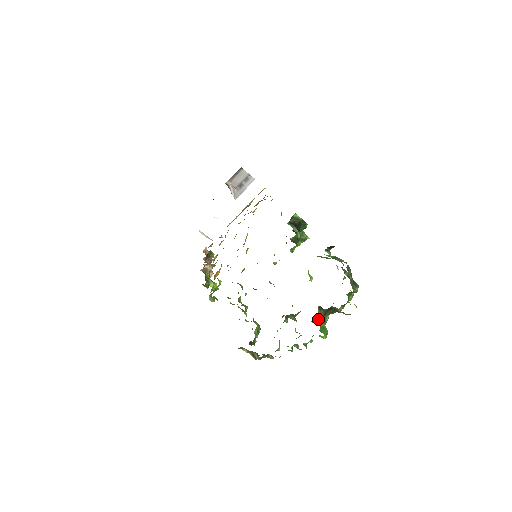
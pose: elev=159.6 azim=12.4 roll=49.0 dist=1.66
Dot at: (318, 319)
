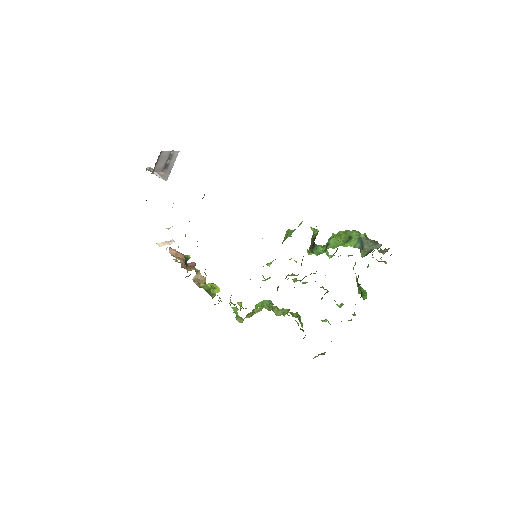
Dot at: (362, 296)
